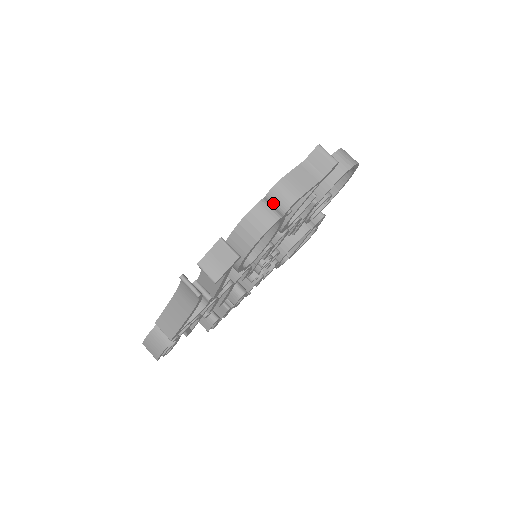
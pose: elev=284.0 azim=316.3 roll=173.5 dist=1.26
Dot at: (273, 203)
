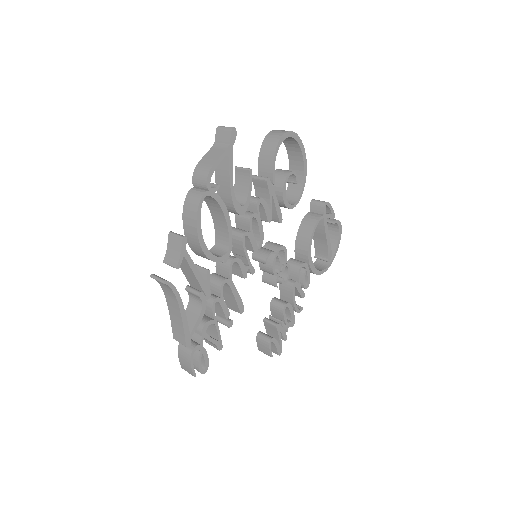
Dot at: (198, 185)
